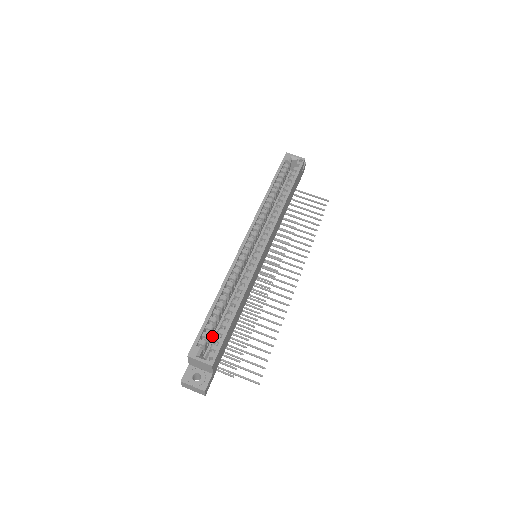
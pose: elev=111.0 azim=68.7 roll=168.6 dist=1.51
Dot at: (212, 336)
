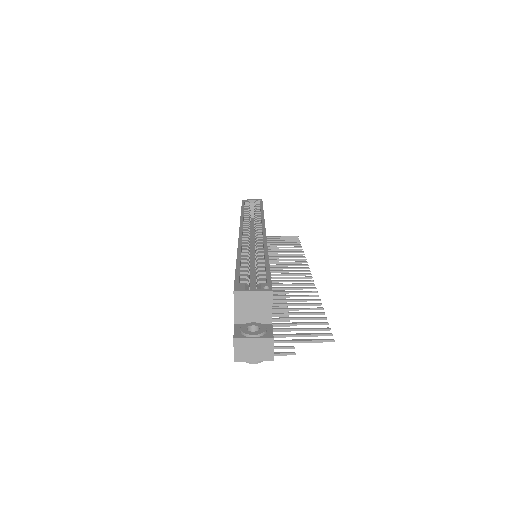
Dot at: occluded
